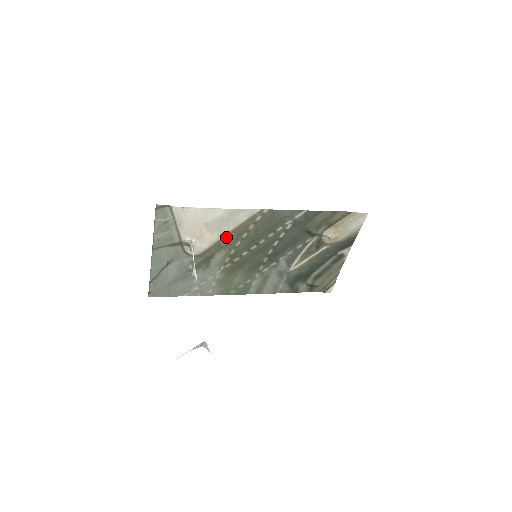
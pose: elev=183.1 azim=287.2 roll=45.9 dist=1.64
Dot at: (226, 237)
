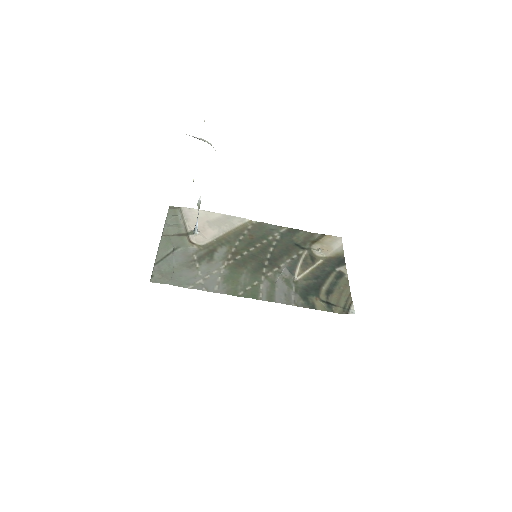
Dot at: (225, 236)
